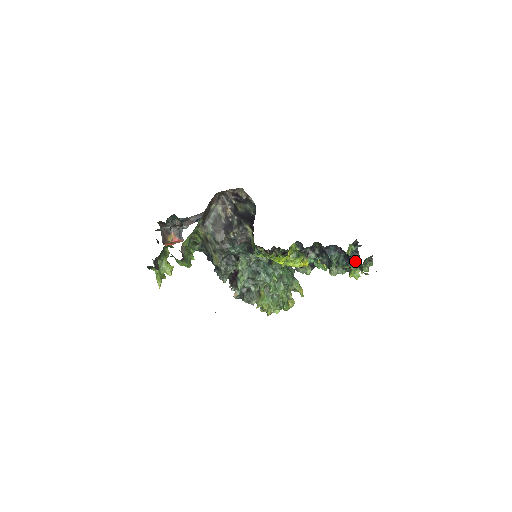
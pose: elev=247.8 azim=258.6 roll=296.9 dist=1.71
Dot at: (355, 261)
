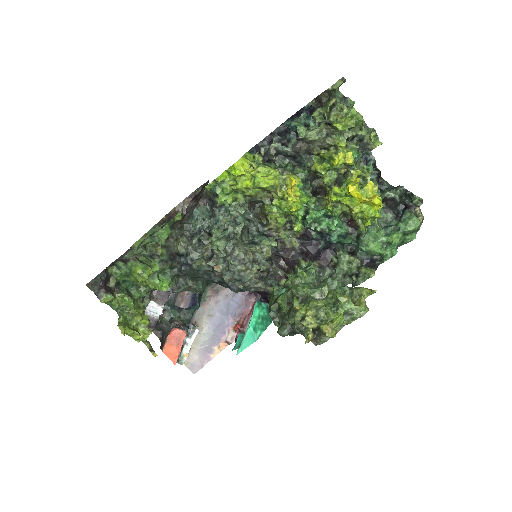
Dot at: (321, 106)
